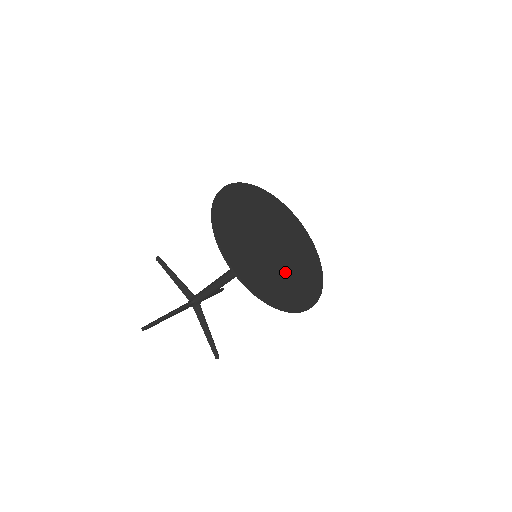
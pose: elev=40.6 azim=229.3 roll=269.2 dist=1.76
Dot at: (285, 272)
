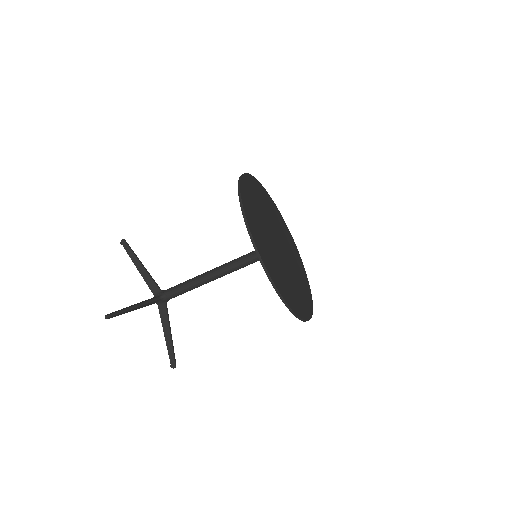
Dot at: (291, 277)
